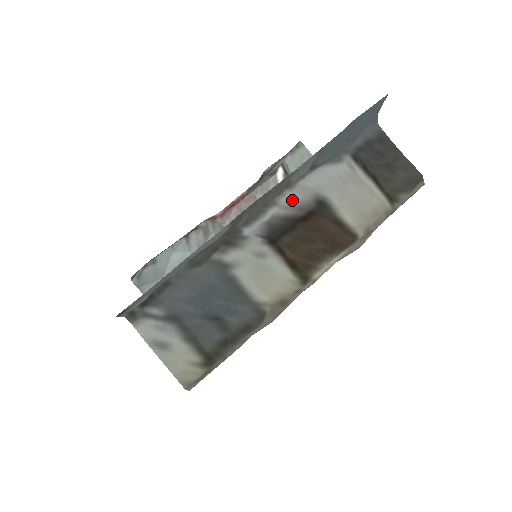
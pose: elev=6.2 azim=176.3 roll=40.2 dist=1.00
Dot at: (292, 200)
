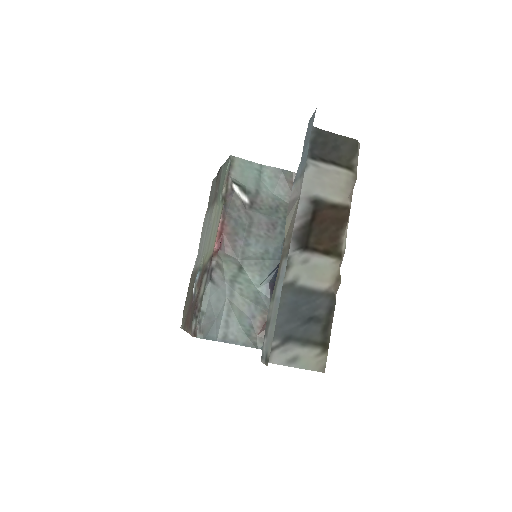
Dot at: occluded
